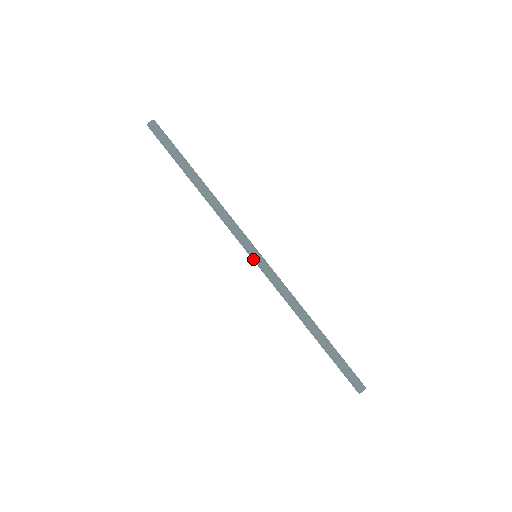
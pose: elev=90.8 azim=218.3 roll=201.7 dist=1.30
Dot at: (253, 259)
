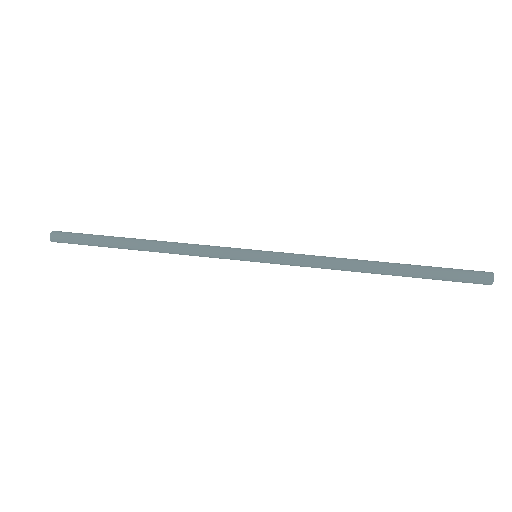
Dot at: occluded
